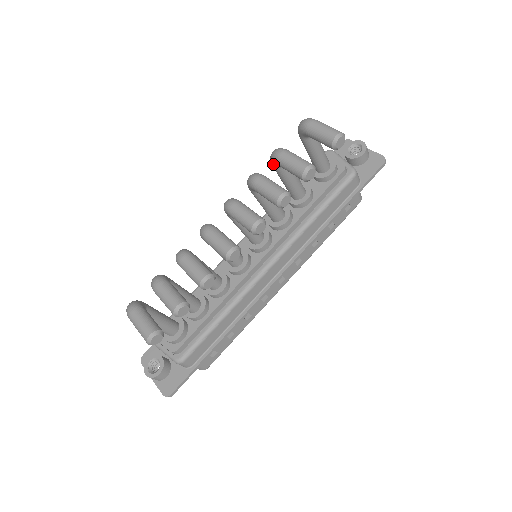
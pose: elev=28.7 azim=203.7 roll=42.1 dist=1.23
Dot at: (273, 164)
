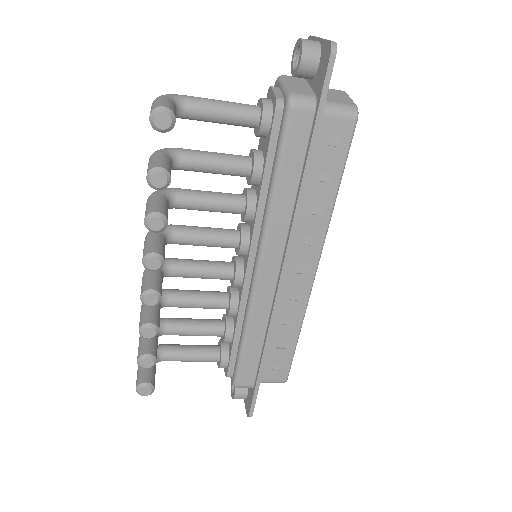
Dot at: occluded
